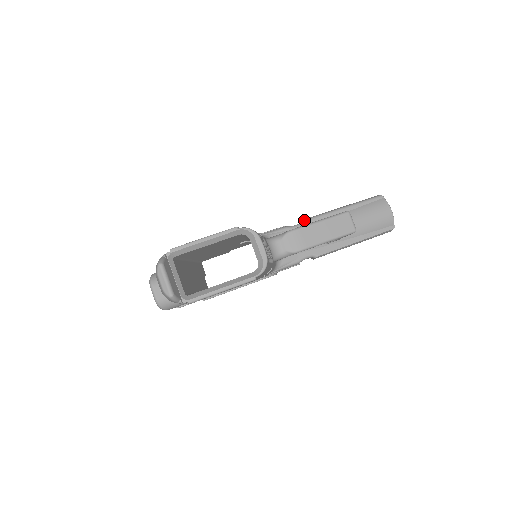
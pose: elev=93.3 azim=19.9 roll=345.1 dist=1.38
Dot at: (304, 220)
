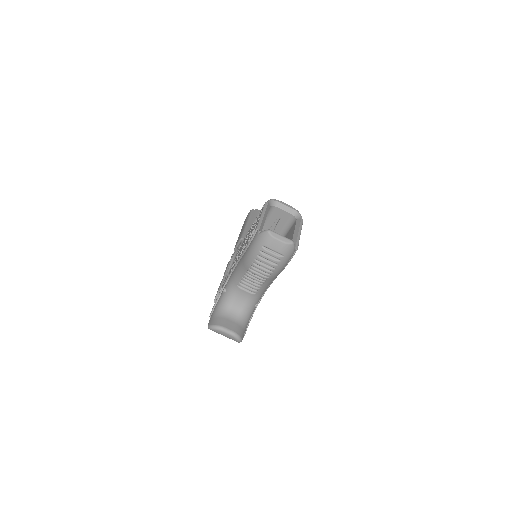
Dot at: (242, 237)
